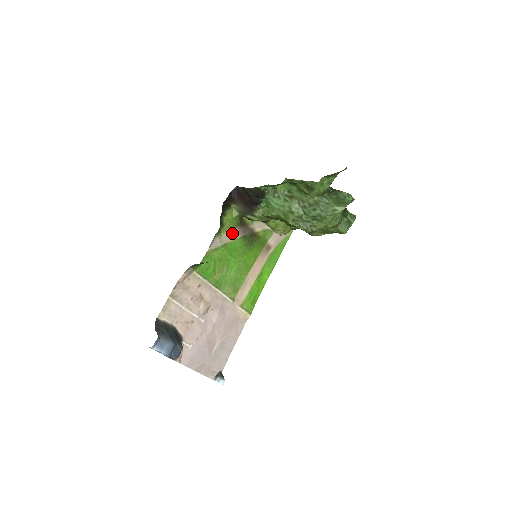
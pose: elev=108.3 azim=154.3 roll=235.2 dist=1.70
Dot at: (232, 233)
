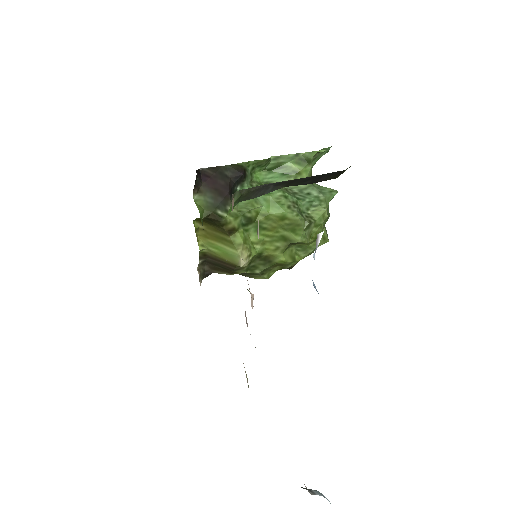
Dot at: occluded
